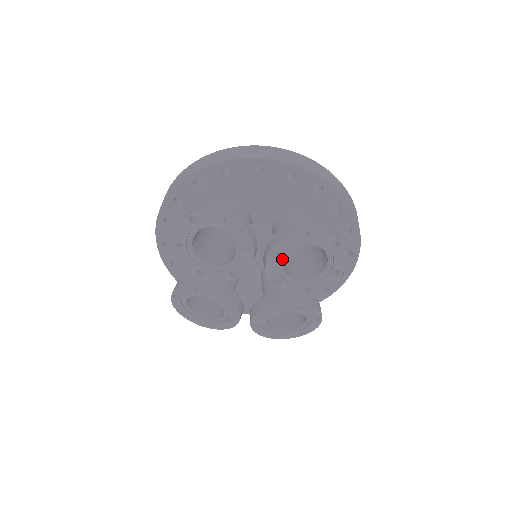
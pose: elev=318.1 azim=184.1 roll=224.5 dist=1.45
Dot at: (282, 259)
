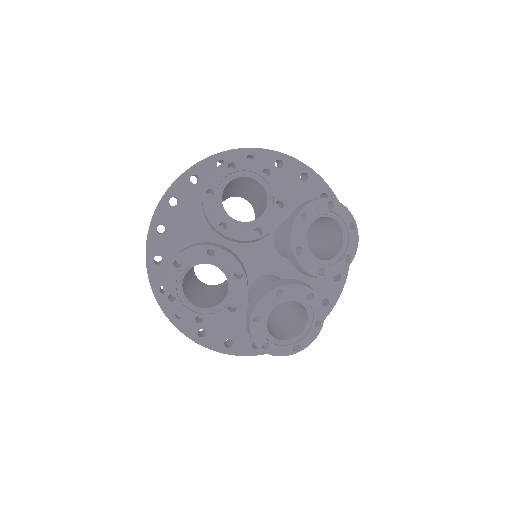
Dot at: (307, 225)
